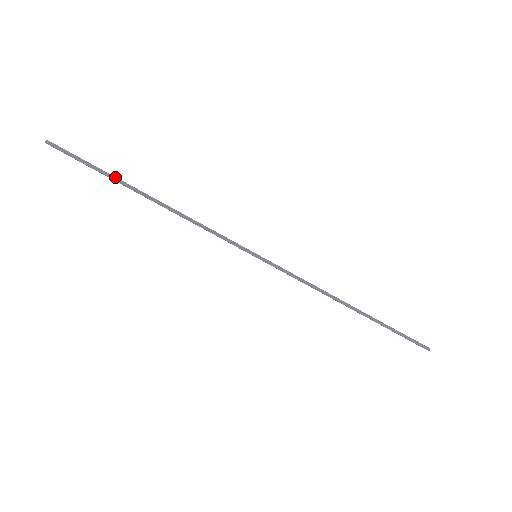
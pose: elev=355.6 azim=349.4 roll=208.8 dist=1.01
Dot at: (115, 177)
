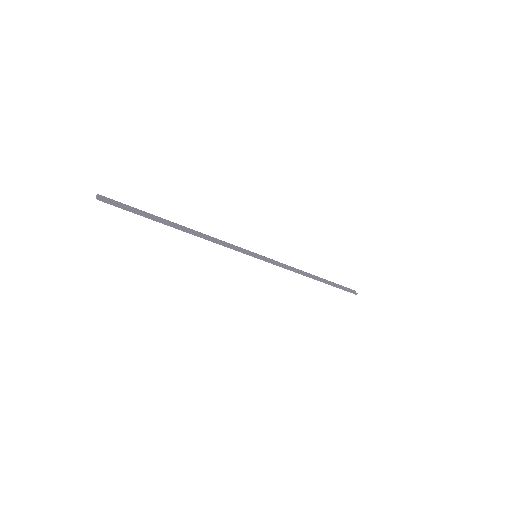
Dot at: (155, 219)
